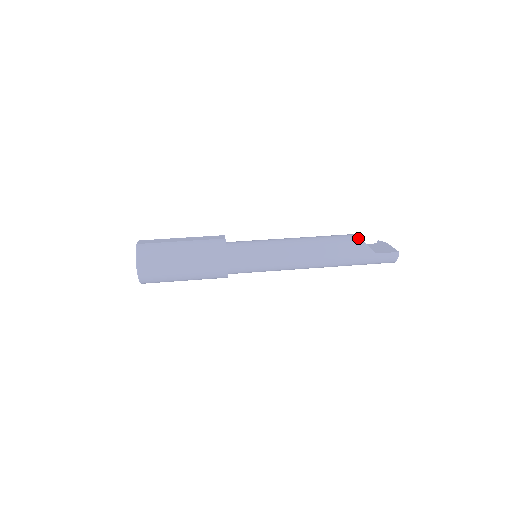
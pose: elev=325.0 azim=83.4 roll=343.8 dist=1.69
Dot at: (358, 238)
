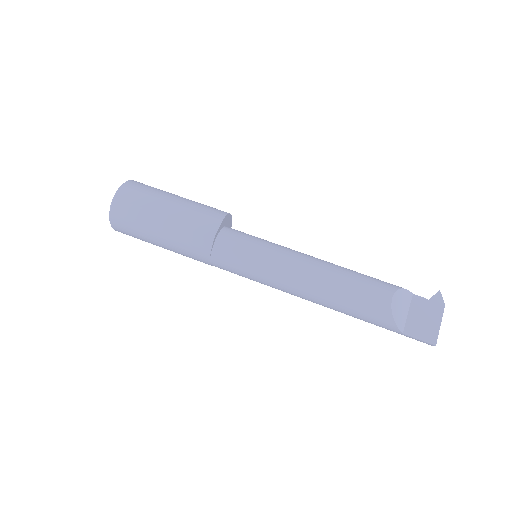
Dot at: (388, 308)
